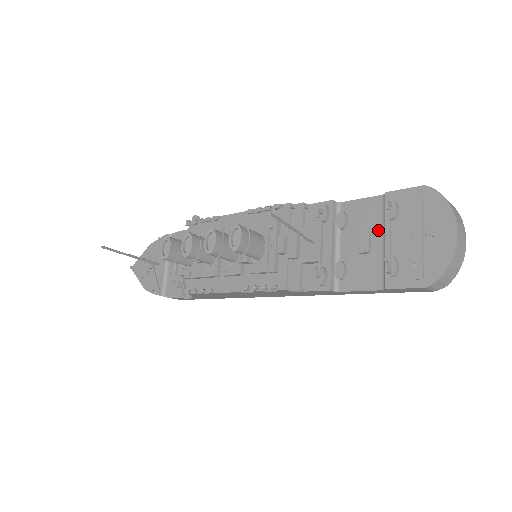
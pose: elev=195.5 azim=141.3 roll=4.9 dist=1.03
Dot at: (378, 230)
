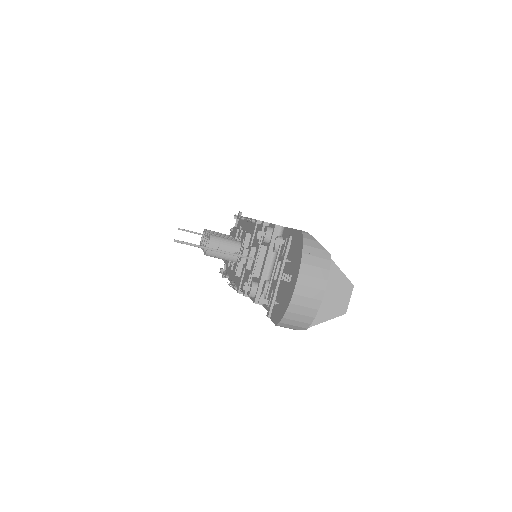
Dot at: occluded
